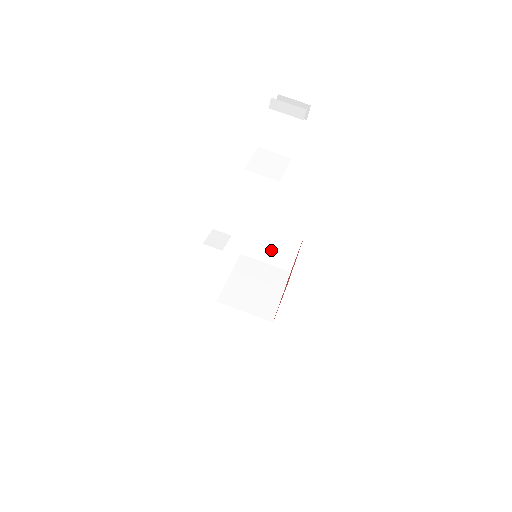
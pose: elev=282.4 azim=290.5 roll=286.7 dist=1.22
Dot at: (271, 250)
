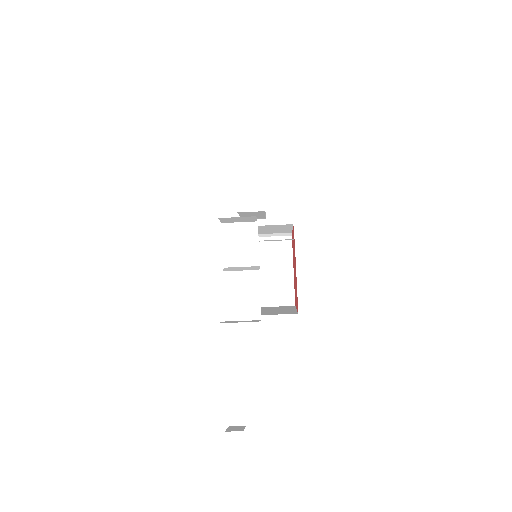
Dot at: (266, 232)
